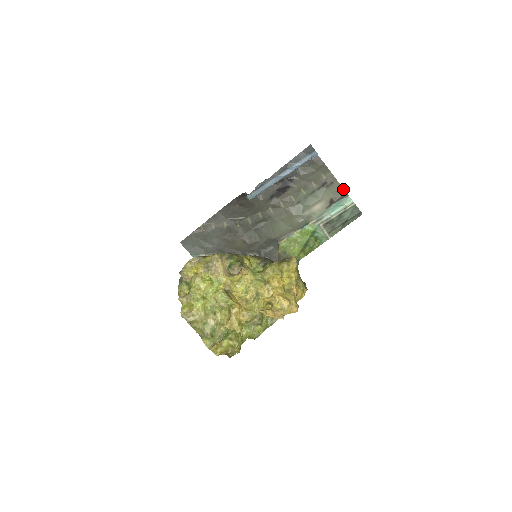
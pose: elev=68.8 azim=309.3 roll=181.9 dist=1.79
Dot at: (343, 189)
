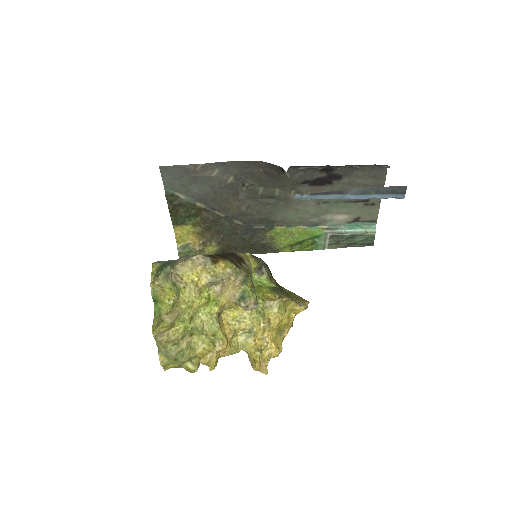
Dot at: occluded
